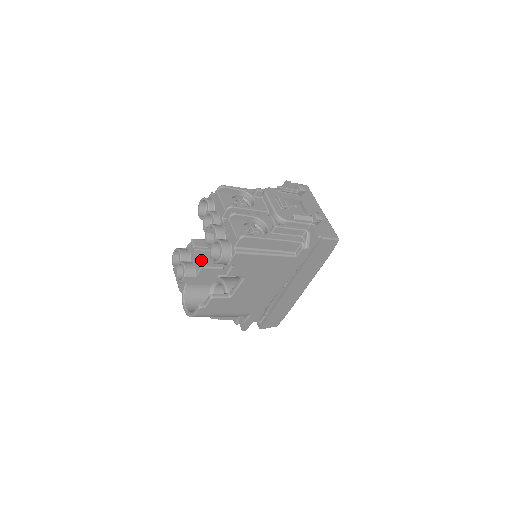
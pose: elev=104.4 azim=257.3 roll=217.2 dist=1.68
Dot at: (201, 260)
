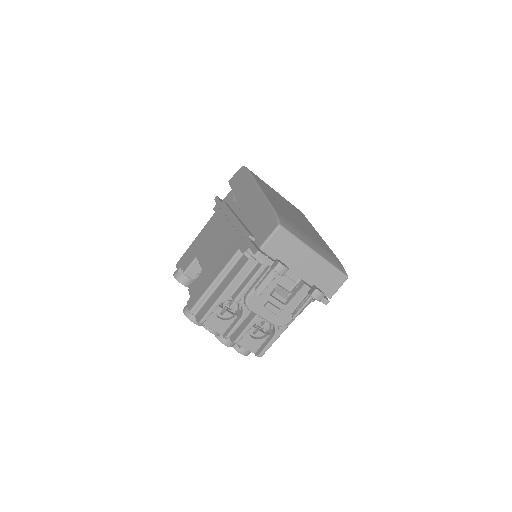
Dot at: occluded
